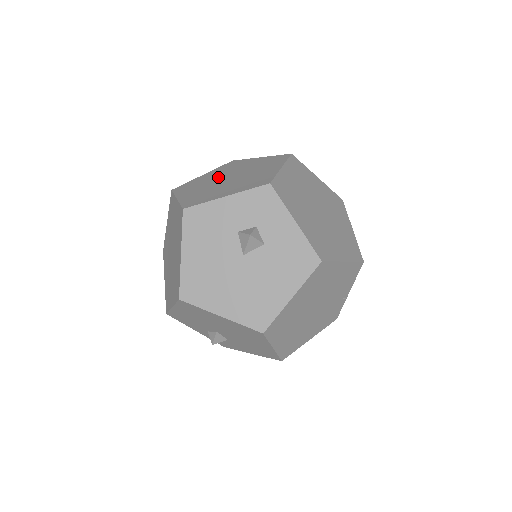
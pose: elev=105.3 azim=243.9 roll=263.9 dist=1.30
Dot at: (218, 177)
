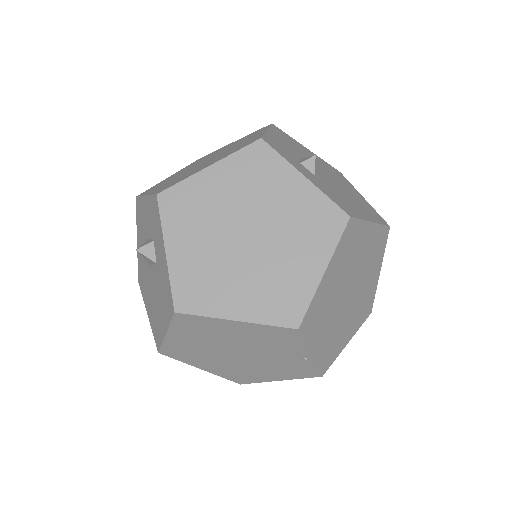
Dot at: (214, 154)
